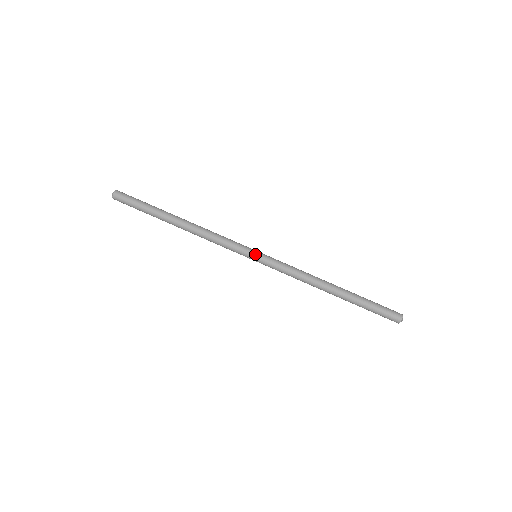
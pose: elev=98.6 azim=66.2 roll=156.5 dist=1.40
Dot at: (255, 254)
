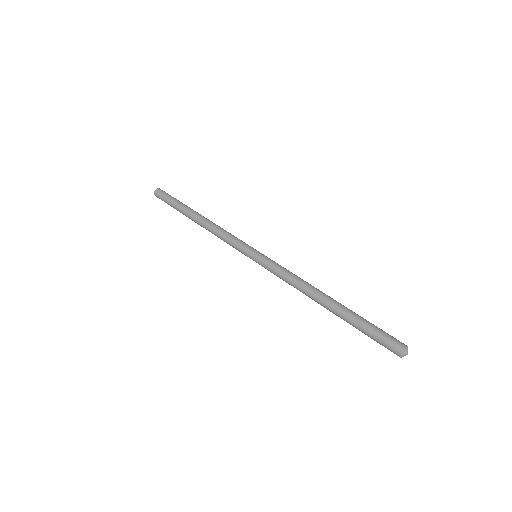
Dot at: (256, 250)
